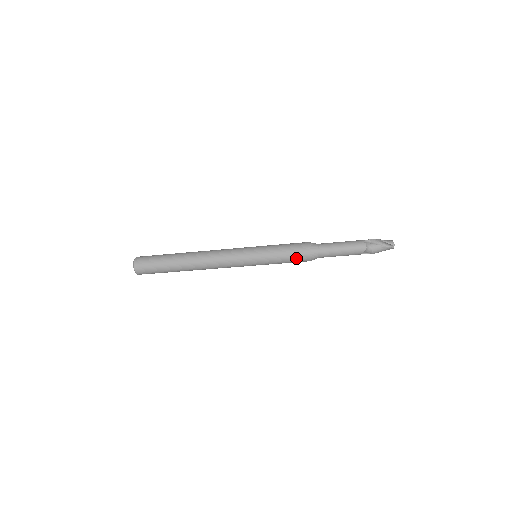
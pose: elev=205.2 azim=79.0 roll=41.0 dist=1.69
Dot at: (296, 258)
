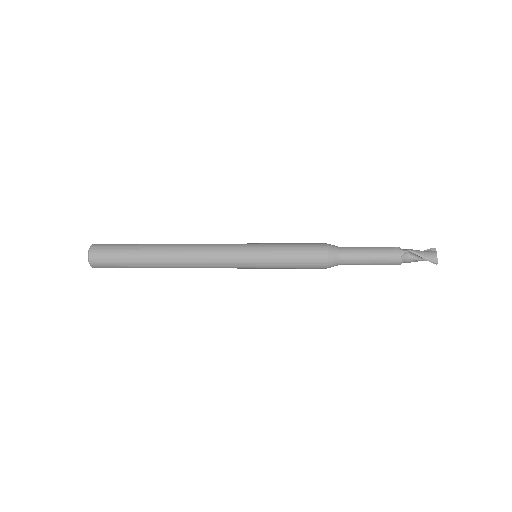
Dot at: (310, 268)
